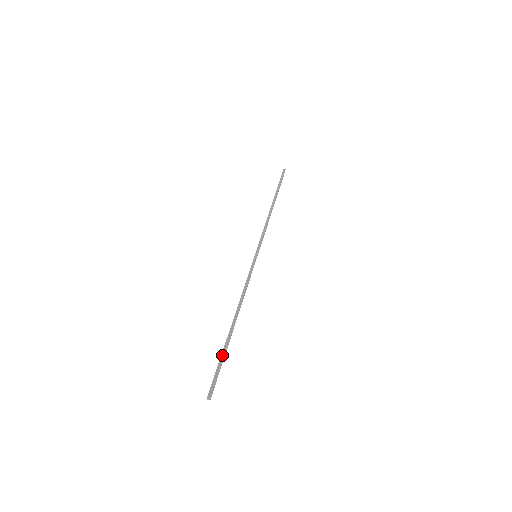
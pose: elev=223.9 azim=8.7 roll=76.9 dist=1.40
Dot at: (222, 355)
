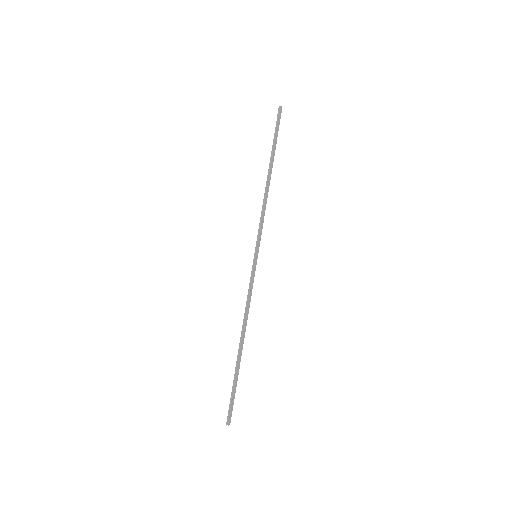
Dot at: (233, 382)
